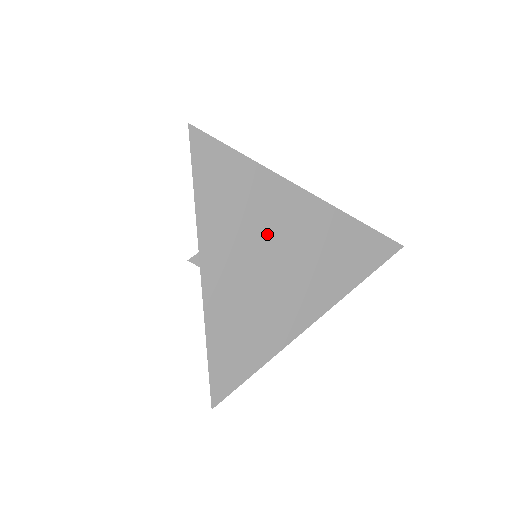
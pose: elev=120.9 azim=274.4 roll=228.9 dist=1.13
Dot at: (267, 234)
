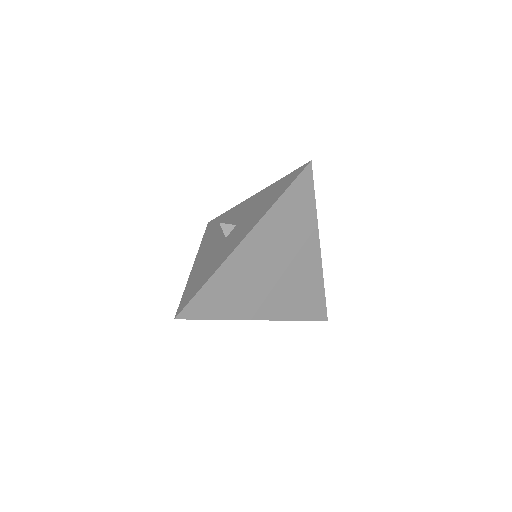
Dot at: occluded
